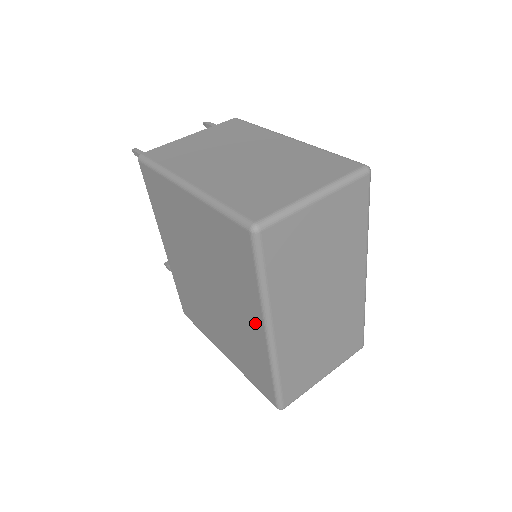
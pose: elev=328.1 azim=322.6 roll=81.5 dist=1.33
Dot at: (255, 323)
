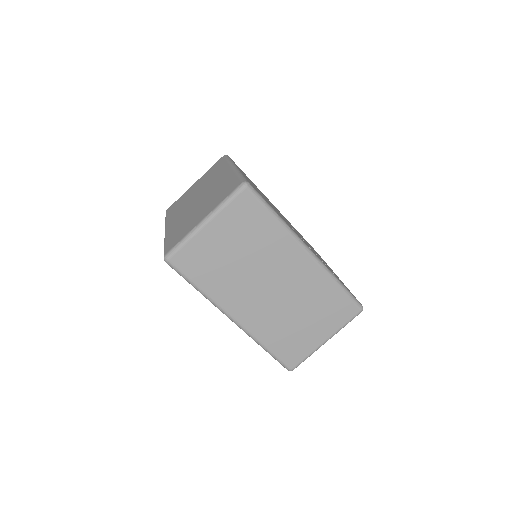
Dot at: occluded
